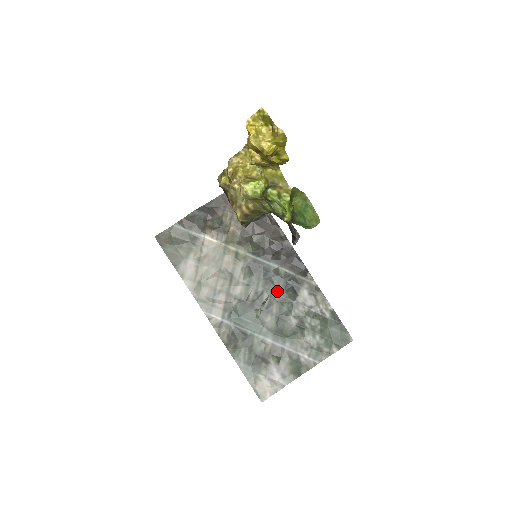
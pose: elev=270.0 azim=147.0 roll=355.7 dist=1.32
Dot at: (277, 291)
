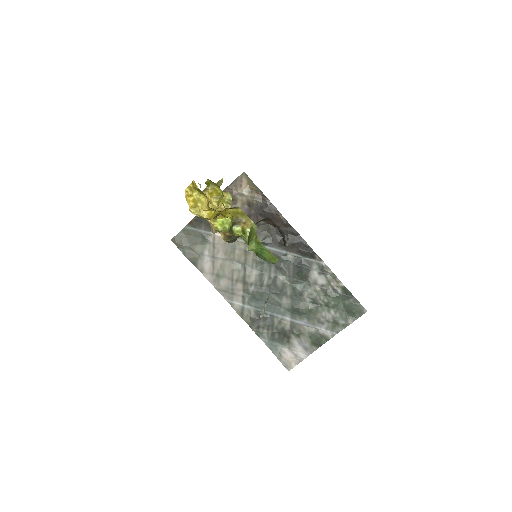
Dot at: (288, 275)
